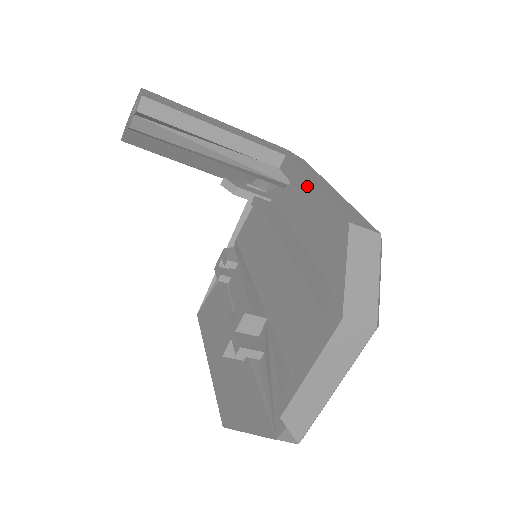
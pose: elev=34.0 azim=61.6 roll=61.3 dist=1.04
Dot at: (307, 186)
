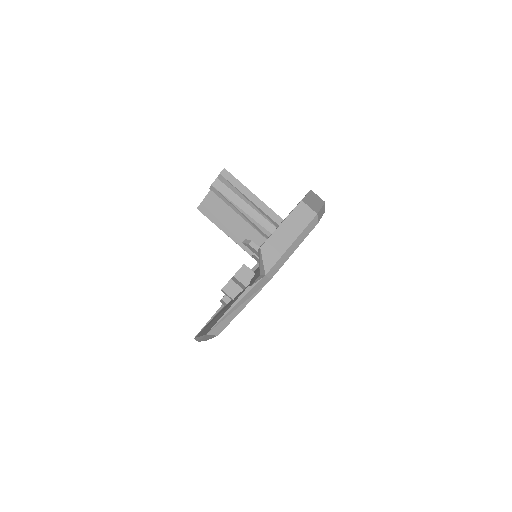
Dot at: occluded
